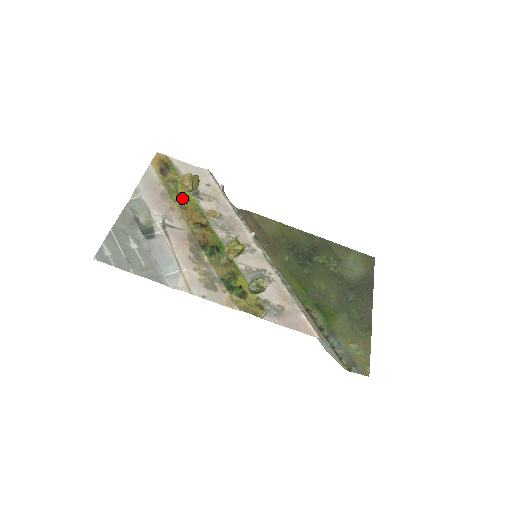
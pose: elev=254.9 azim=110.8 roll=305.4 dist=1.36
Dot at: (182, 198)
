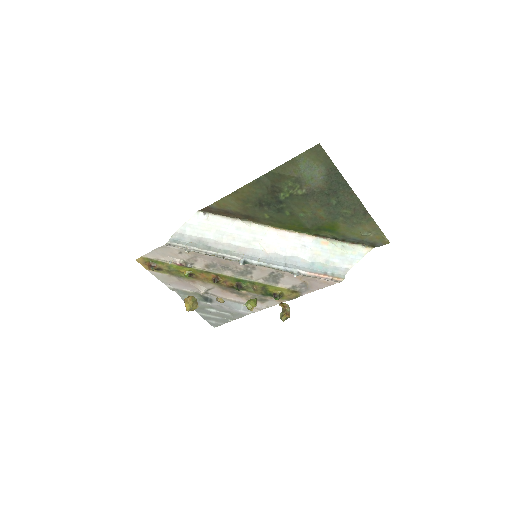
Dot at: (188, 277)
